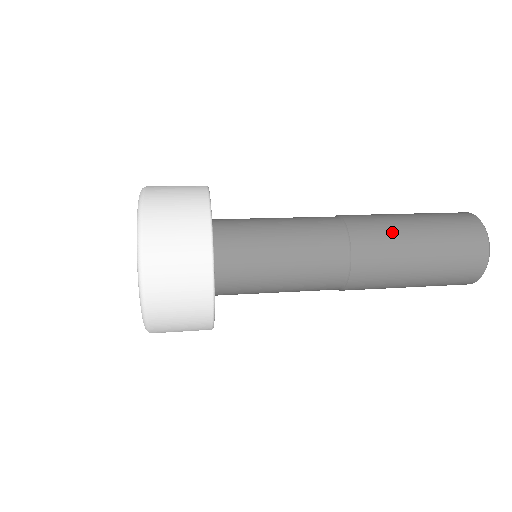
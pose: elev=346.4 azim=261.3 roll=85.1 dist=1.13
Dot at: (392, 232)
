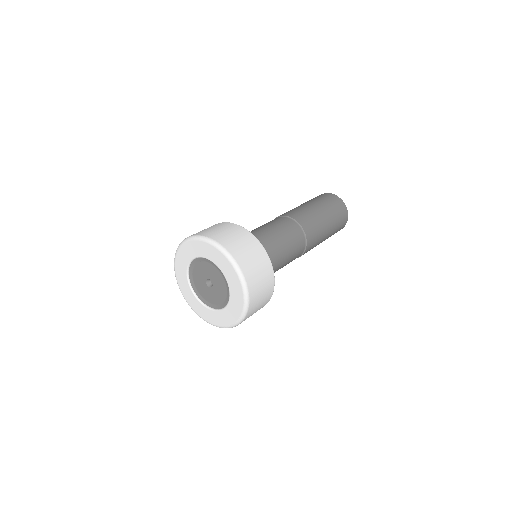
Dot at: (320, 228)
